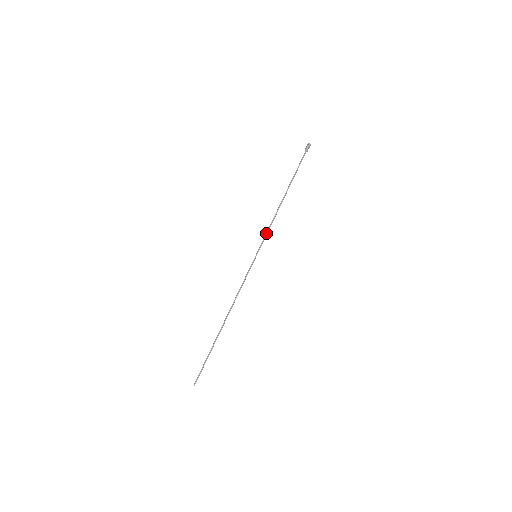
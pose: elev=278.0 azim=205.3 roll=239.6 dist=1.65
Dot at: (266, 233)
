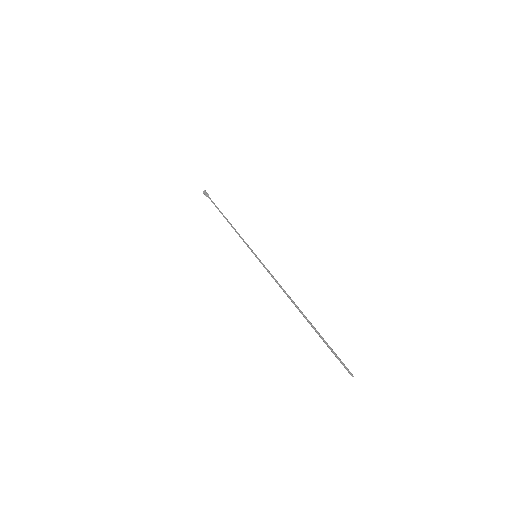
Dot at: (243, 241)
